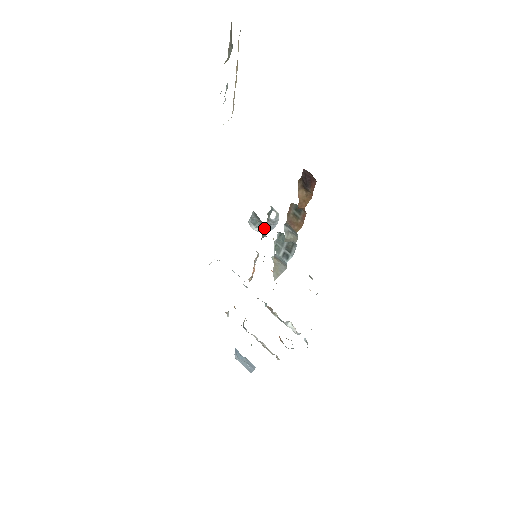
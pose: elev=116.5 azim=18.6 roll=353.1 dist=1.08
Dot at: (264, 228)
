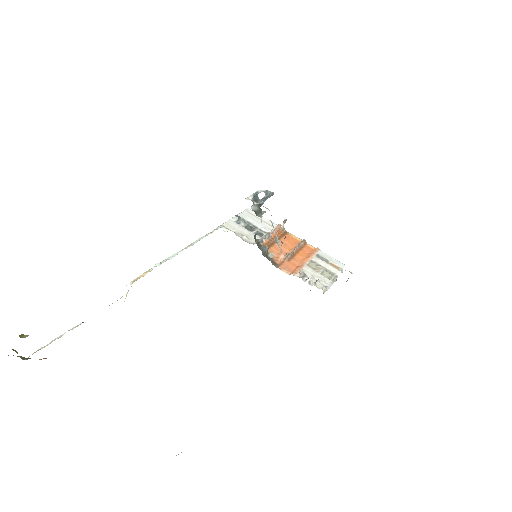
Dot at: occluded
